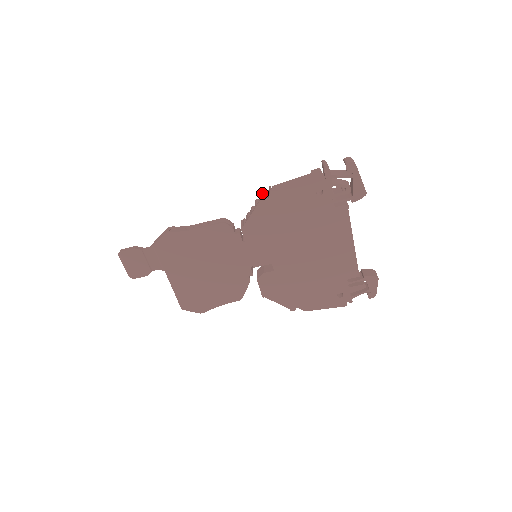
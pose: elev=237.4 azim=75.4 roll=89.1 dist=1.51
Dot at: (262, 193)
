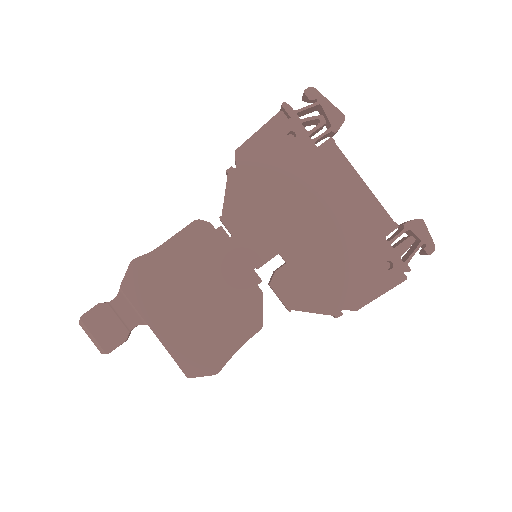
Dot at: occluded
